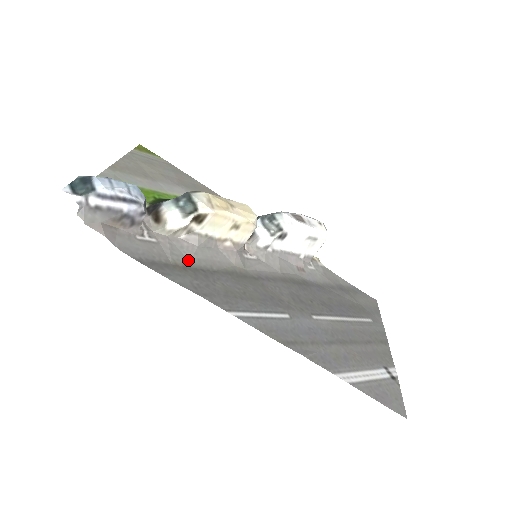
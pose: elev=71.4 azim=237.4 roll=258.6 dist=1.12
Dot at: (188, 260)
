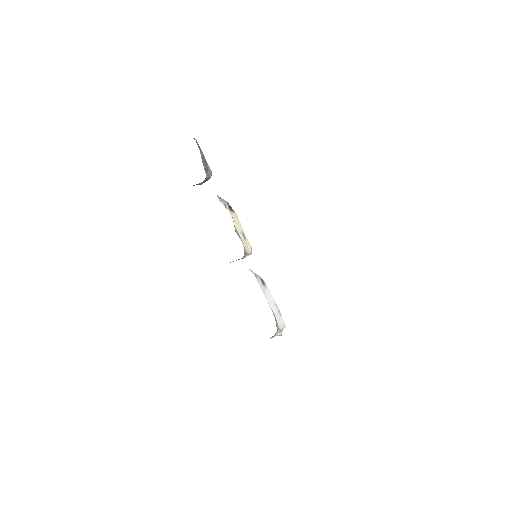
Dot at: occluded
